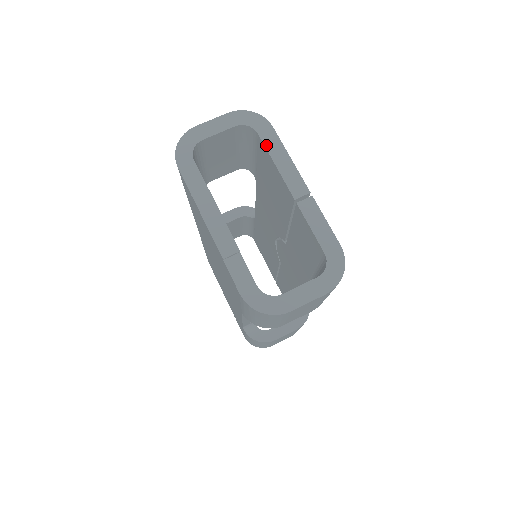
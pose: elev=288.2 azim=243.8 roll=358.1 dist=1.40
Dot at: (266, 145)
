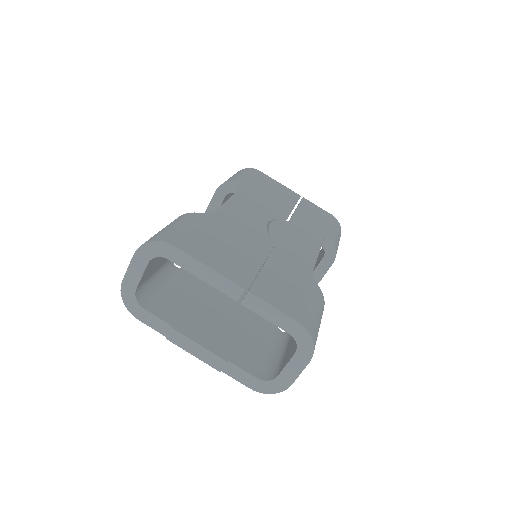
Dot at: (182, 267)
